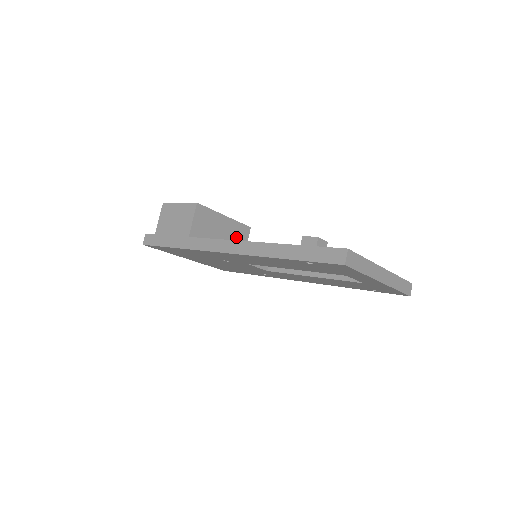
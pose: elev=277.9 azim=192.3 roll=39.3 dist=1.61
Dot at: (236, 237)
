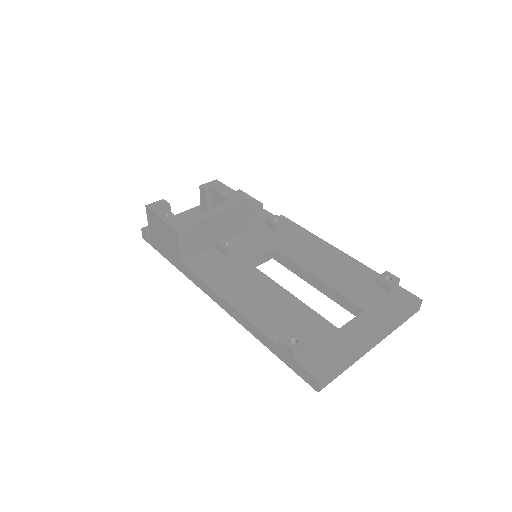
Dot at: (234, 221)
